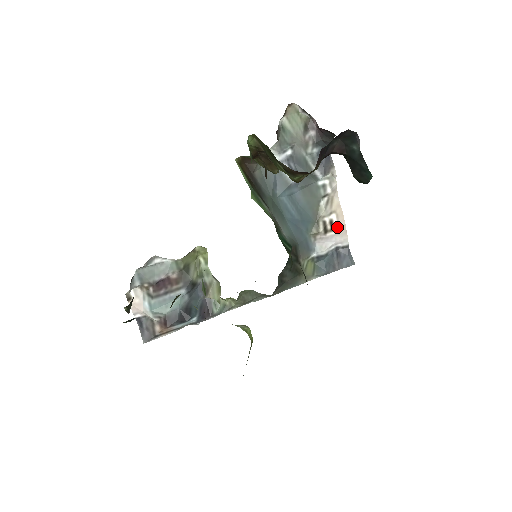
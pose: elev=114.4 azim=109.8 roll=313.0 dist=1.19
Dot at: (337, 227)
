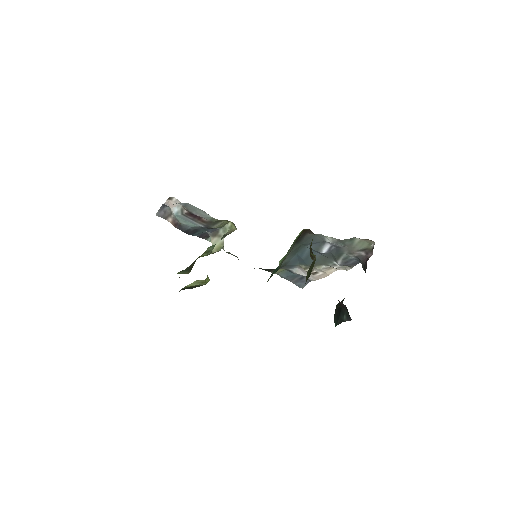
Dot at: (316, 275)
